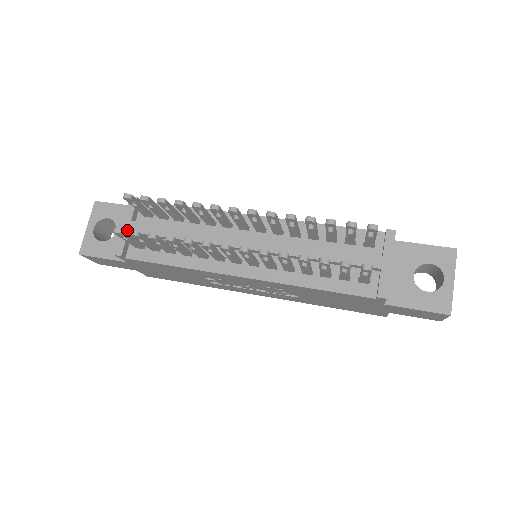
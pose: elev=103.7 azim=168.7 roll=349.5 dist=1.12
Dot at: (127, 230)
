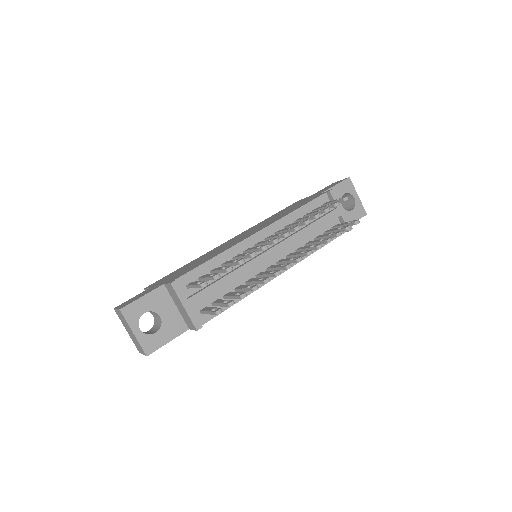
Dot at: (191, 307)
